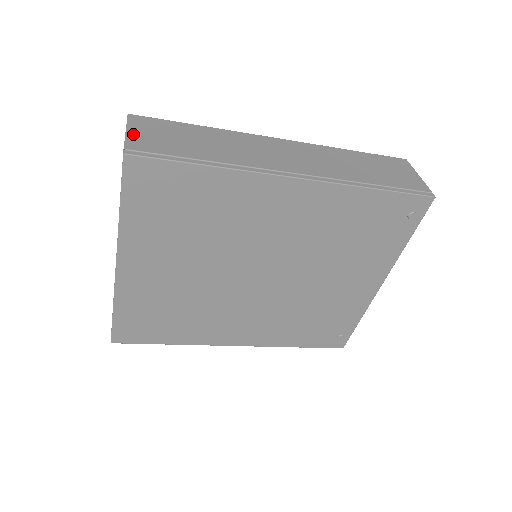
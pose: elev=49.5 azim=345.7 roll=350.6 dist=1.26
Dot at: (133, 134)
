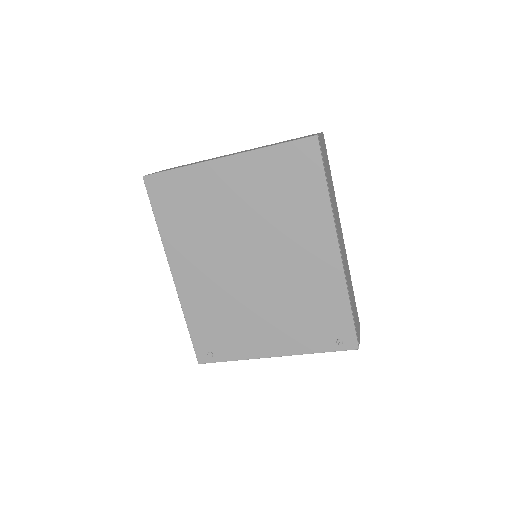
Dot at: occluded
